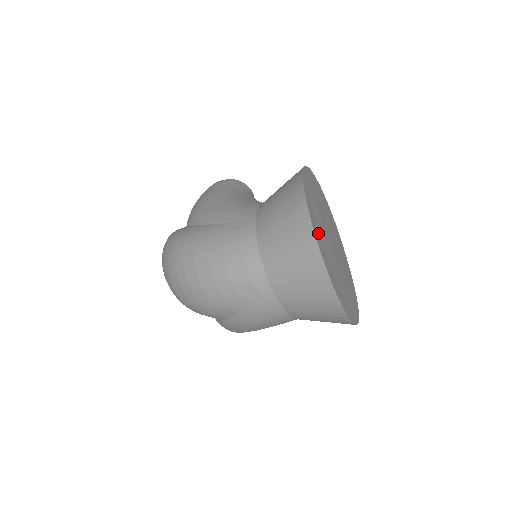
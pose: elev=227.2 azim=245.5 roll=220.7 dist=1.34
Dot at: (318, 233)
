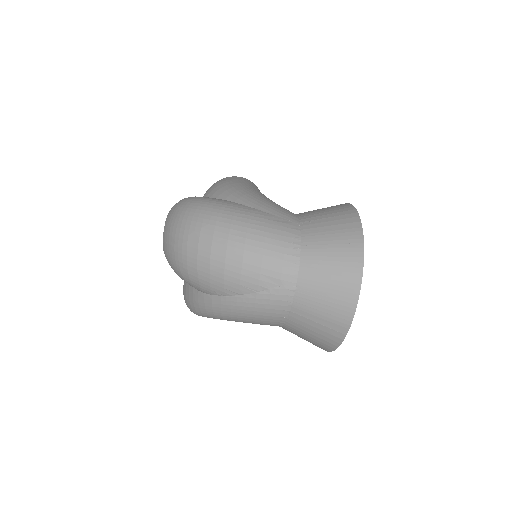
Dot at: occluded
